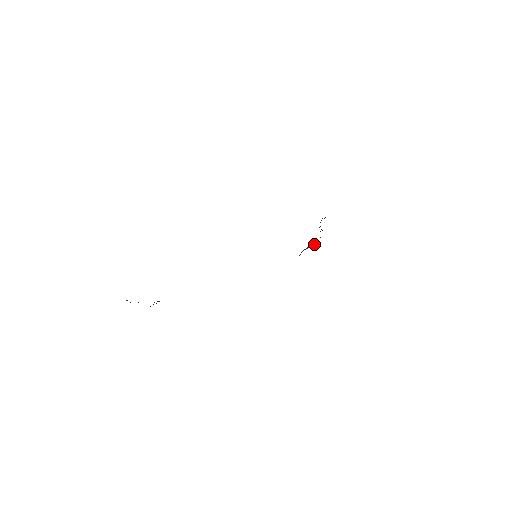
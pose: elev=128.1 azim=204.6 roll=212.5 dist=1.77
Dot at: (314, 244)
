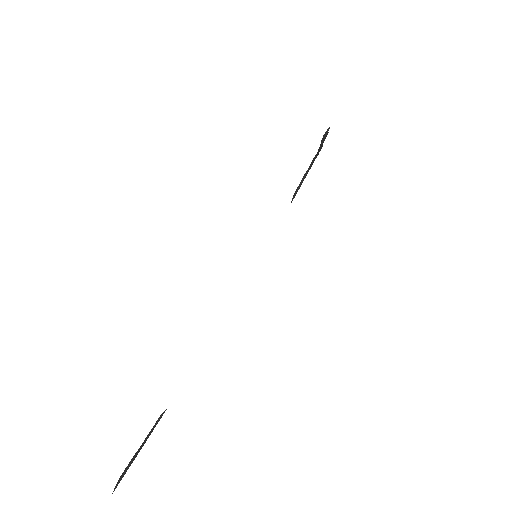
Dot at: occluded
